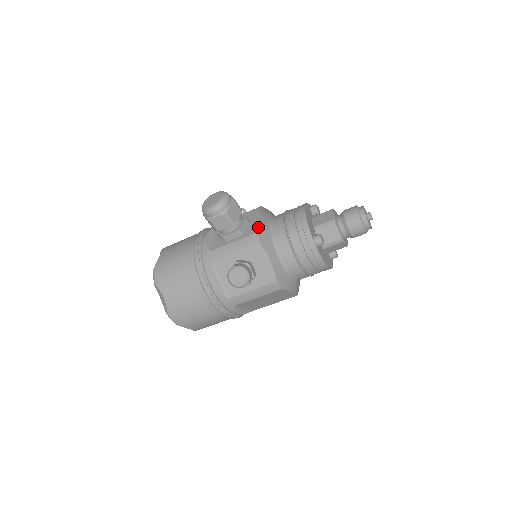
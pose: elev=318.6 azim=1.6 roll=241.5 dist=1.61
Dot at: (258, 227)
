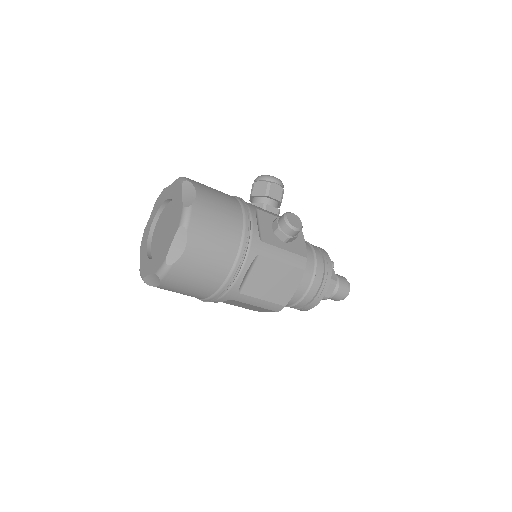
Dot at: occluded
